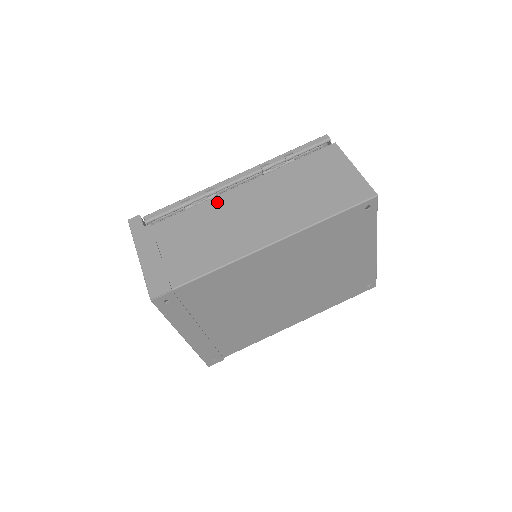
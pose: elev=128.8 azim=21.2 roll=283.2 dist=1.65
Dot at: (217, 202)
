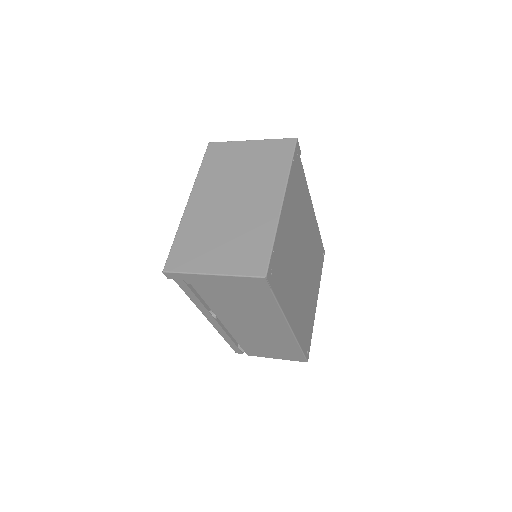
Dot at: occluded
